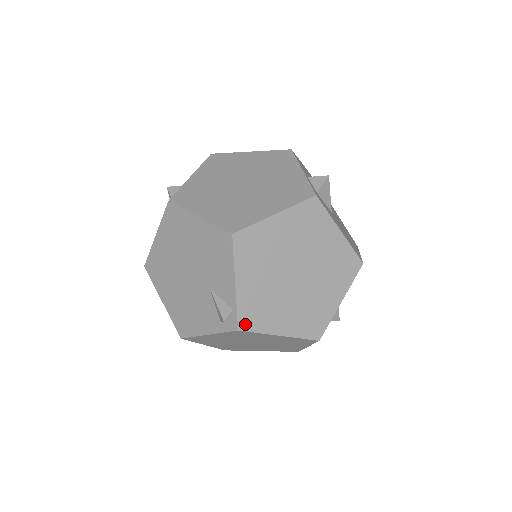
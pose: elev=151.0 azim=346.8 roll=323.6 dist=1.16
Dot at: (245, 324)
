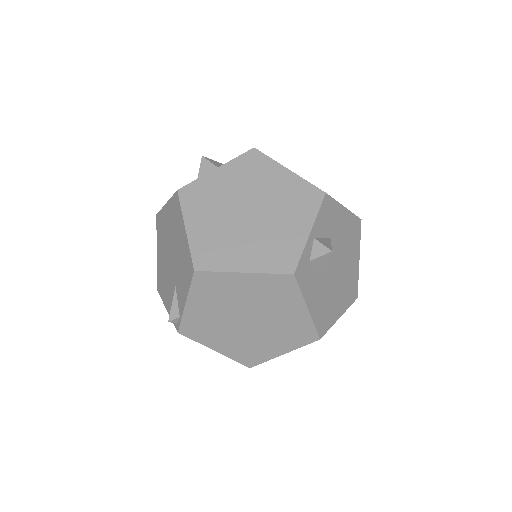
Dot at: (185, 331)
